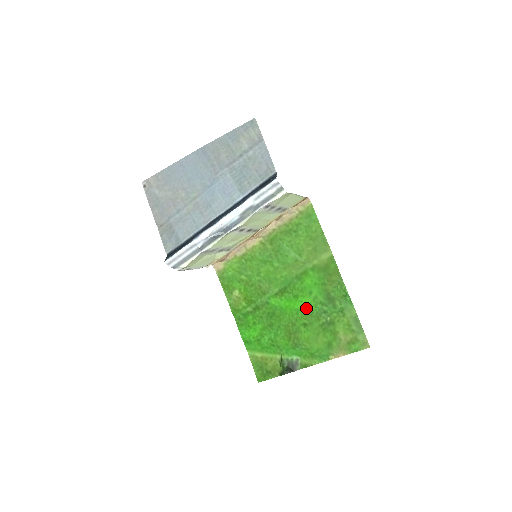
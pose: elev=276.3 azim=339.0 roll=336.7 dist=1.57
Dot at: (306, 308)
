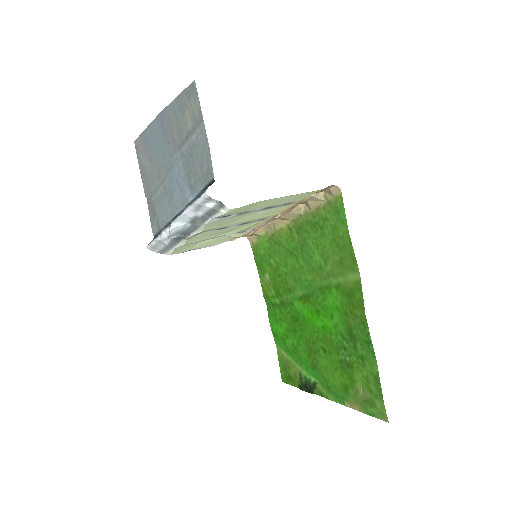
Dot at: (326, 332)
